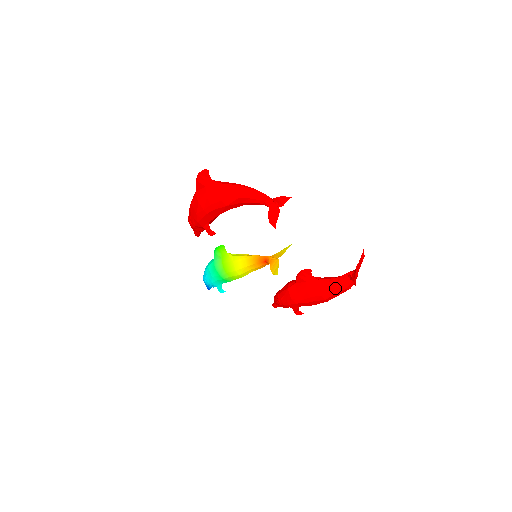
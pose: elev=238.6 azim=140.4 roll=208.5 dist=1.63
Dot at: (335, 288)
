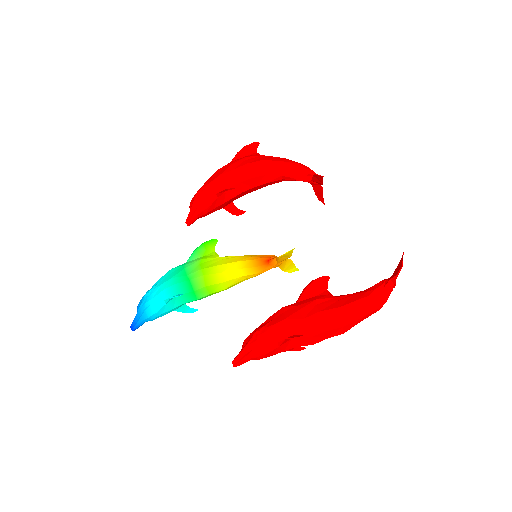
Dot at: (361, 297)
